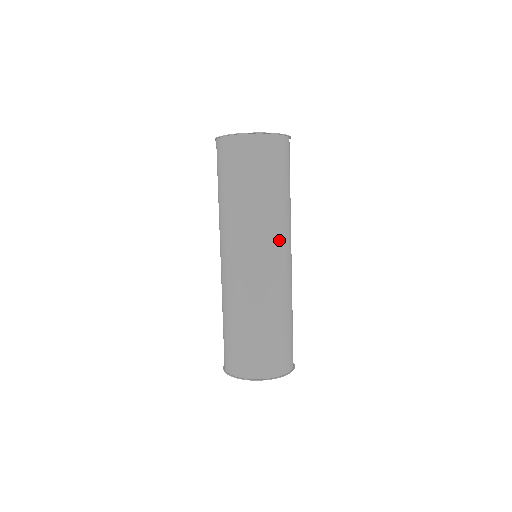
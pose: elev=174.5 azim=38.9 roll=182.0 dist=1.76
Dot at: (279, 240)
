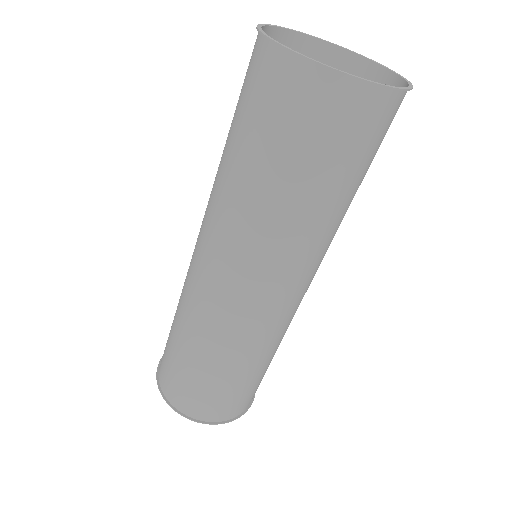
Dot at: (320, 262)
